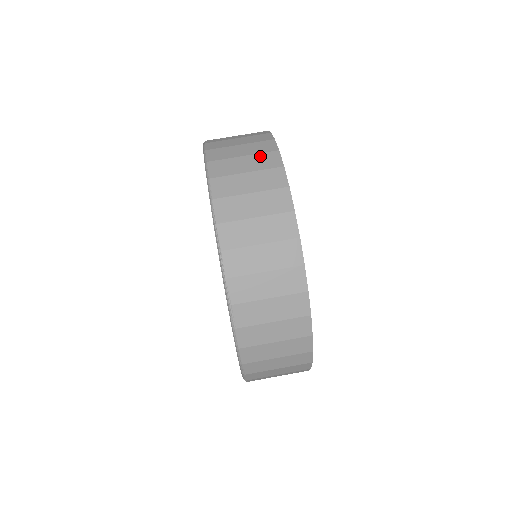
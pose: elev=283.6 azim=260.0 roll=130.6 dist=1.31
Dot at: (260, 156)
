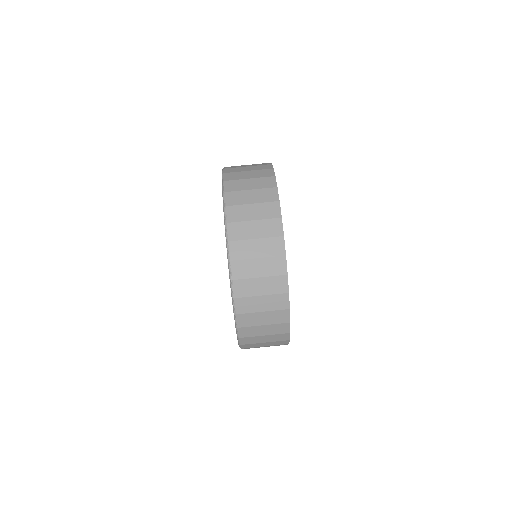
Dot at: occluded
